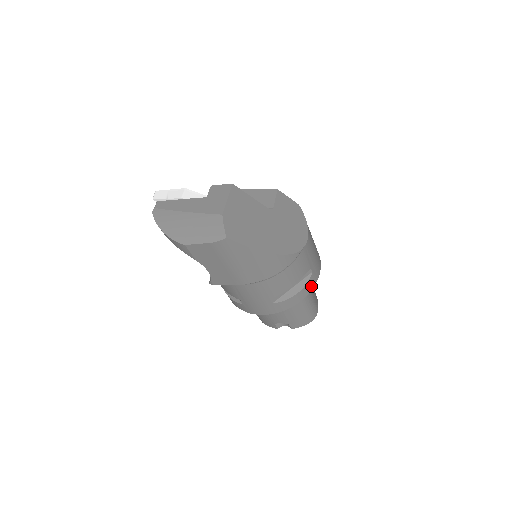
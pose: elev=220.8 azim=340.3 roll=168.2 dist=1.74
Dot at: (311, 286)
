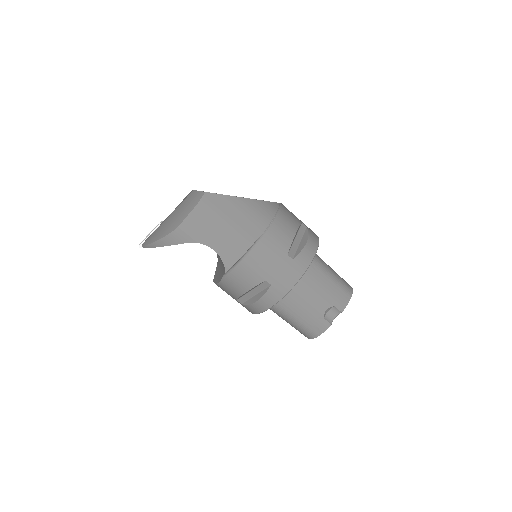
Dot at: (315, 238)
